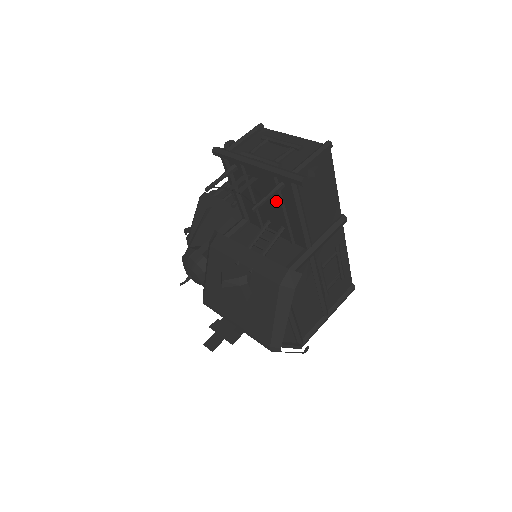
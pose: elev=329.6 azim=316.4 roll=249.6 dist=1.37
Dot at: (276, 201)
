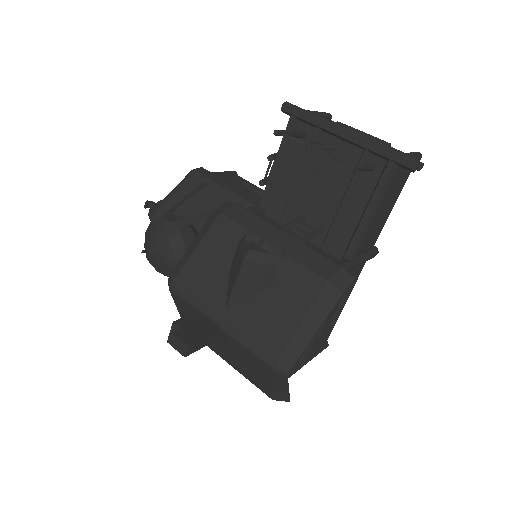
Dot at: (341, 188)
